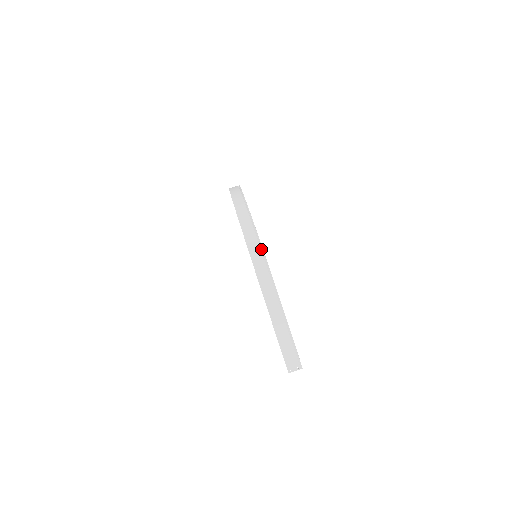
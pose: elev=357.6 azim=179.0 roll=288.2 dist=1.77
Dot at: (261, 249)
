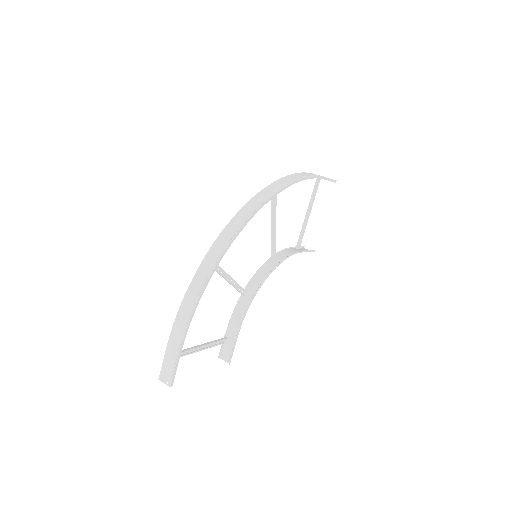
Dot at: (222, 251)
